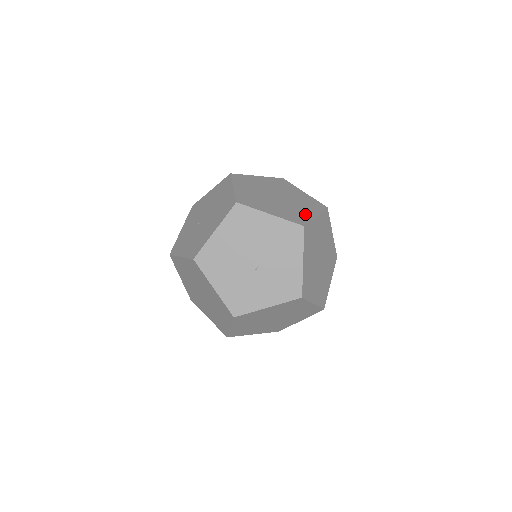
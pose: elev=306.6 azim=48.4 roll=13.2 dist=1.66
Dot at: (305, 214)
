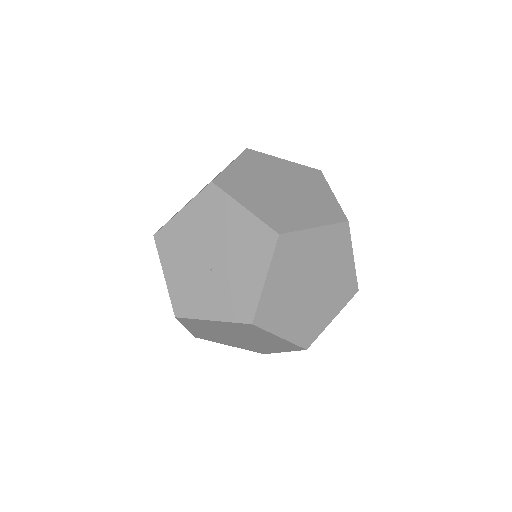
Dot at: (300, 220)
